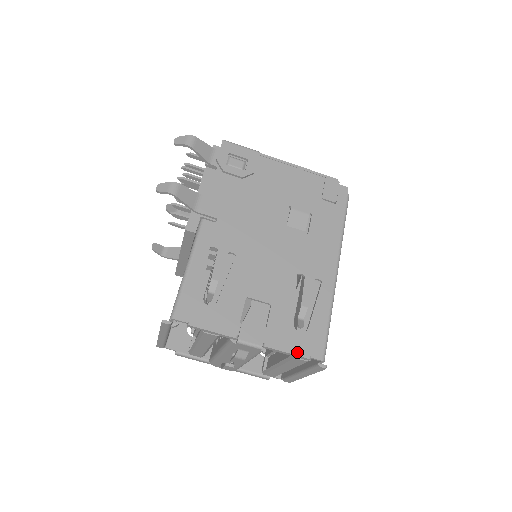
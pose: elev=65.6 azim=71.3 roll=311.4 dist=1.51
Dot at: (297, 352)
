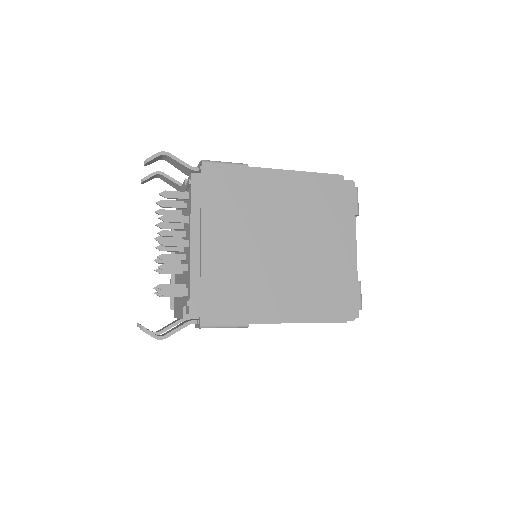
Dot at: occluded
